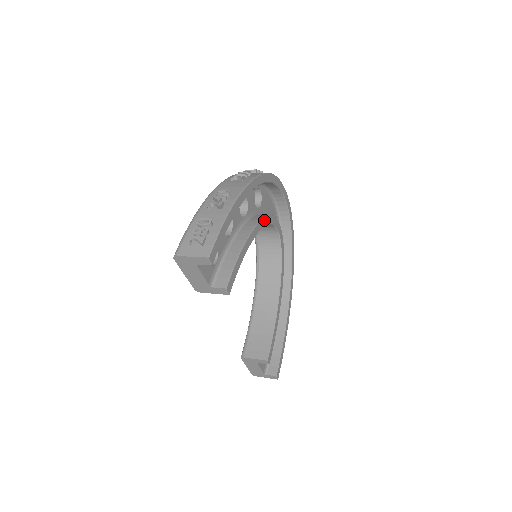
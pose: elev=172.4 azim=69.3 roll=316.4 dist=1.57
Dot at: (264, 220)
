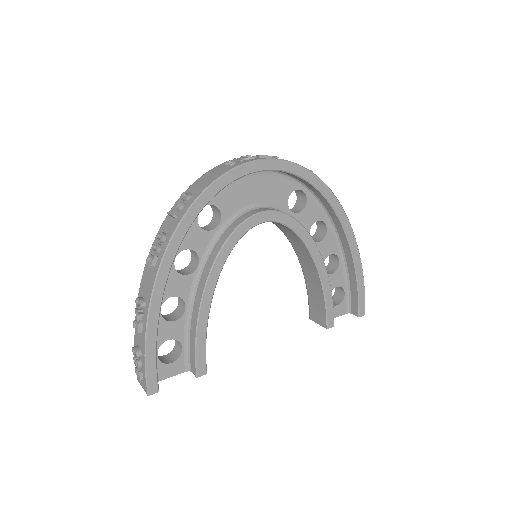
Dot at: (220, 257)
